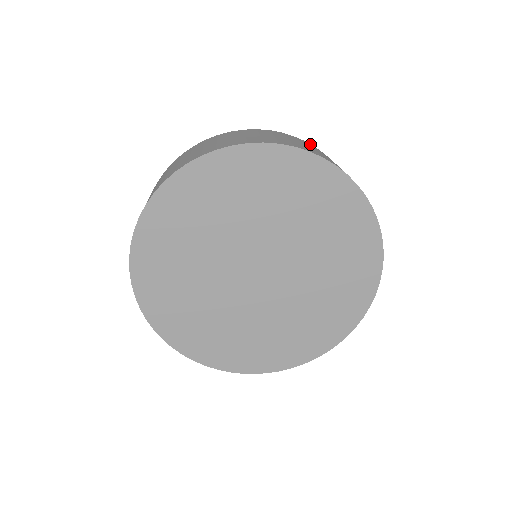
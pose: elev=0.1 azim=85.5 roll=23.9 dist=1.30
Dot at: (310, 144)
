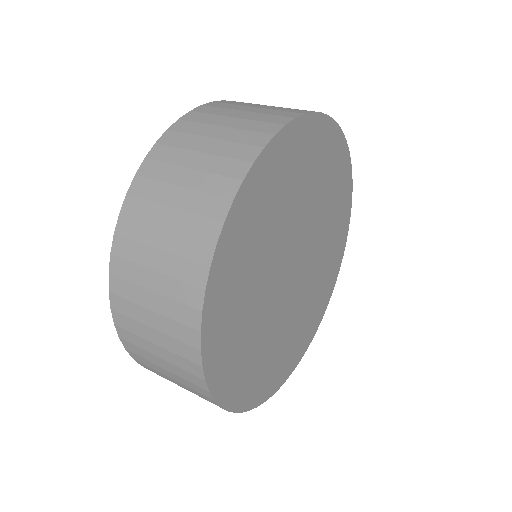
Dot at: occluded
